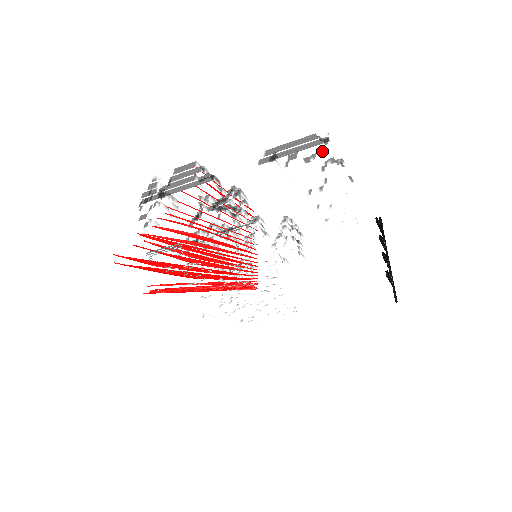
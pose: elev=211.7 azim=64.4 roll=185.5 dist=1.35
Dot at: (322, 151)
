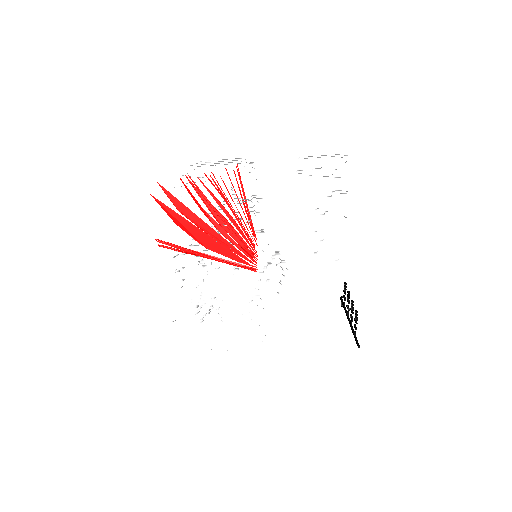
Dot at: (336, 177)
